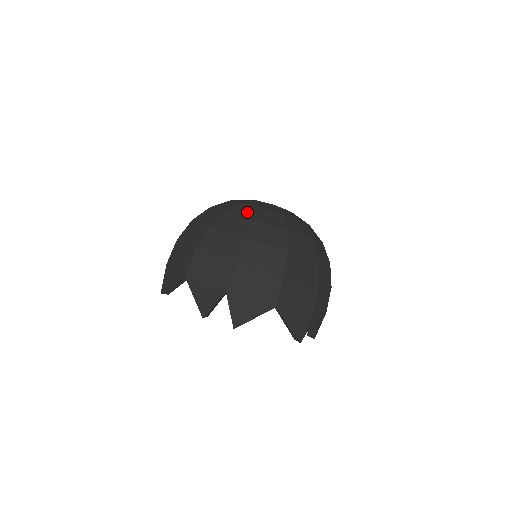
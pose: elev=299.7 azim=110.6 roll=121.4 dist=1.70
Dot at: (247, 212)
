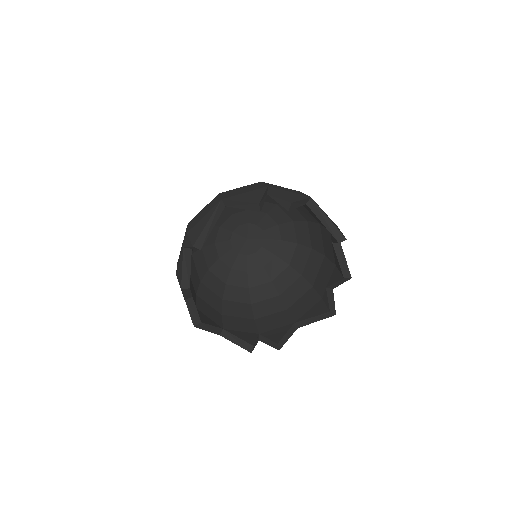
Dot at: occluded
